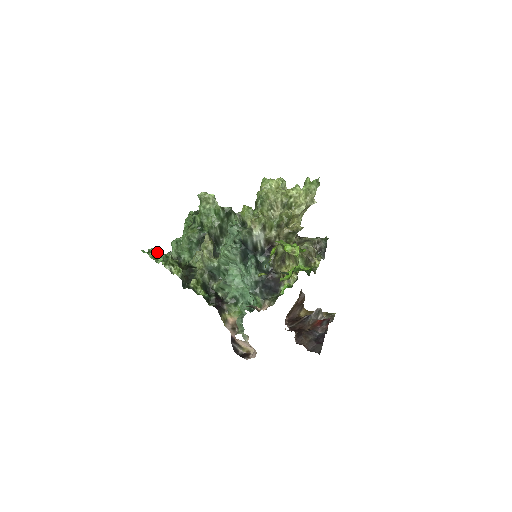
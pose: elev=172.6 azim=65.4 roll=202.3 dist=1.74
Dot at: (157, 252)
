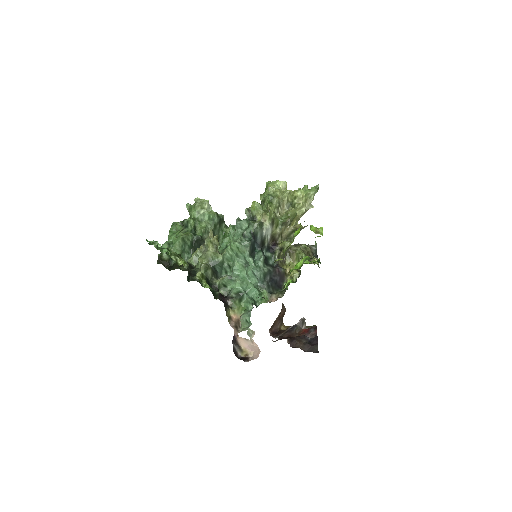
Dot at: (158, 245)
